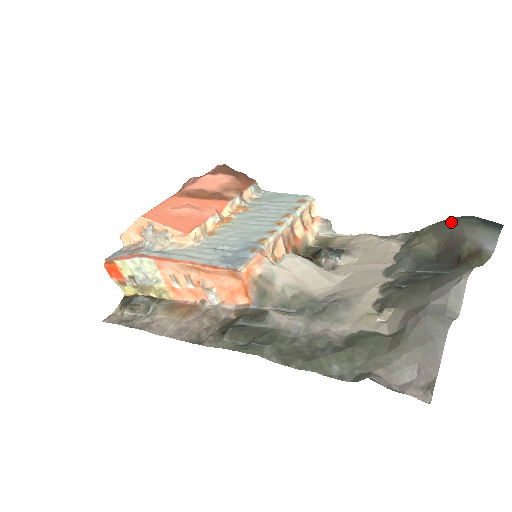
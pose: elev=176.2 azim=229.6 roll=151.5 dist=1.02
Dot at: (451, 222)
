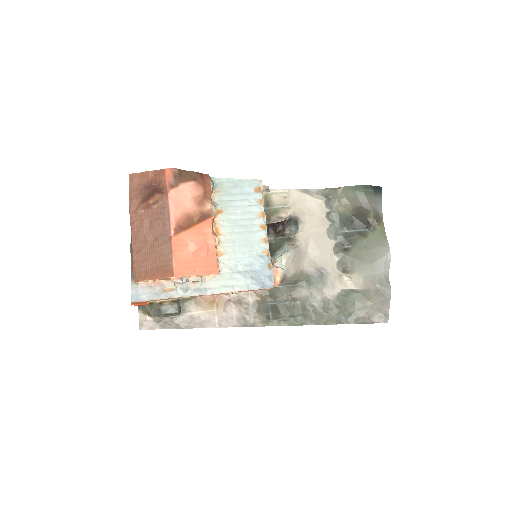
Dot at: (358, 192)
